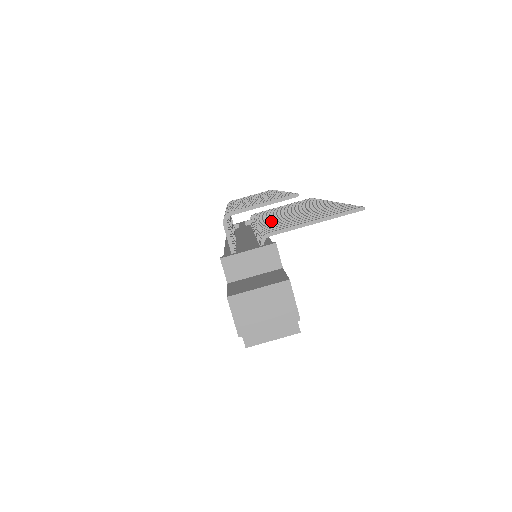
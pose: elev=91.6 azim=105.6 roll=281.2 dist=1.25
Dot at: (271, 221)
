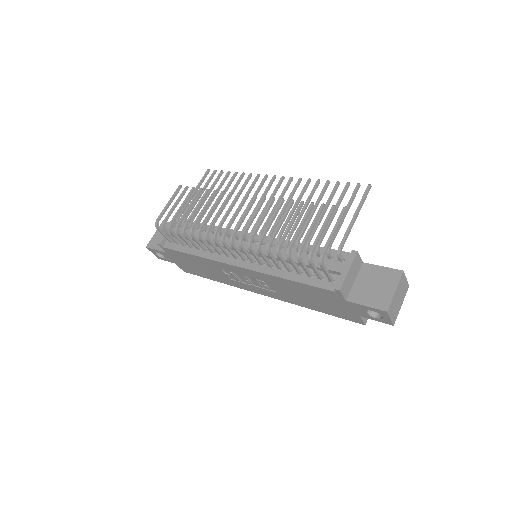
Dot at: (275, 226)
